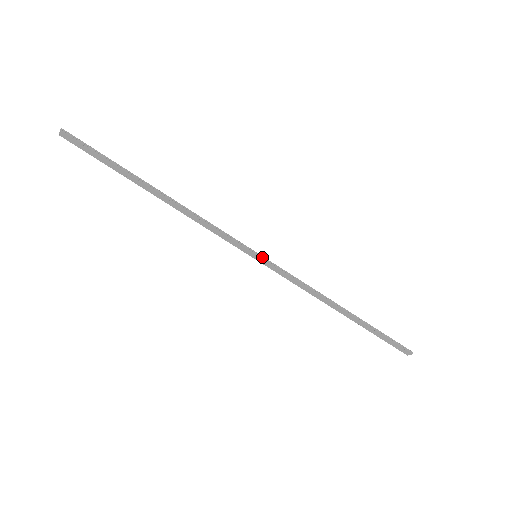
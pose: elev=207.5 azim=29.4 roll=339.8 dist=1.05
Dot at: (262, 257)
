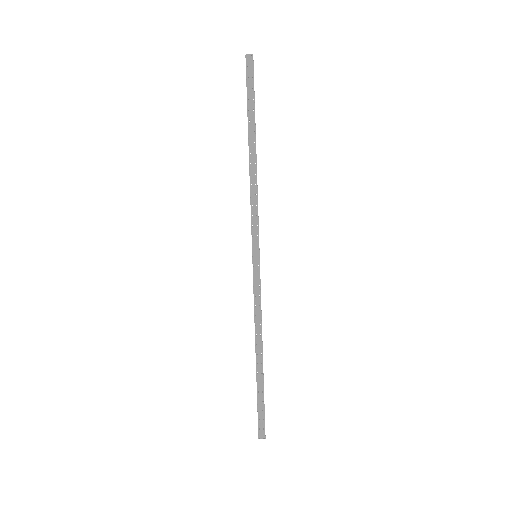
Dot at: (259, 260)
